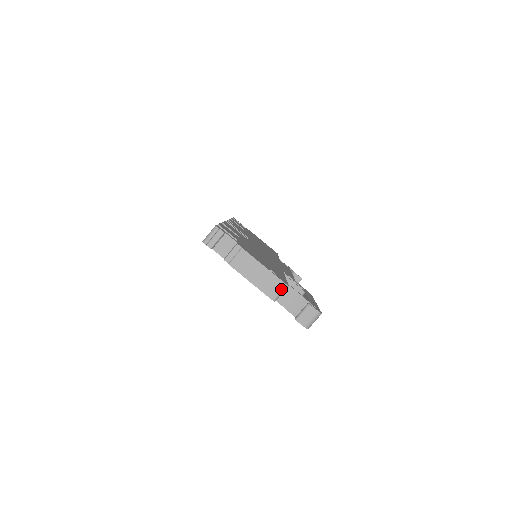
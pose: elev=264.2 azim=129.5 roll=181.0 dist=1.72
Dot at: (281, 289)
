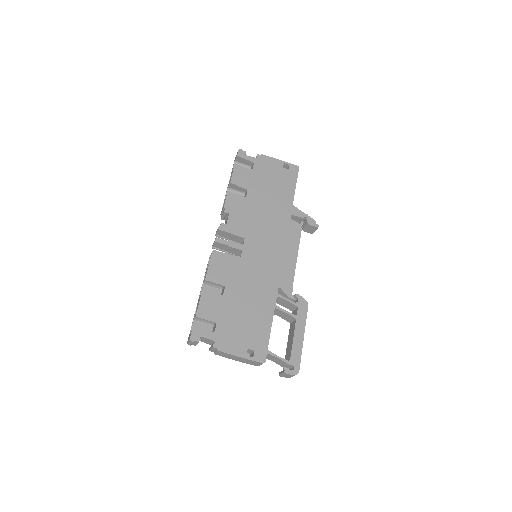
Dot at: (260, 364)
